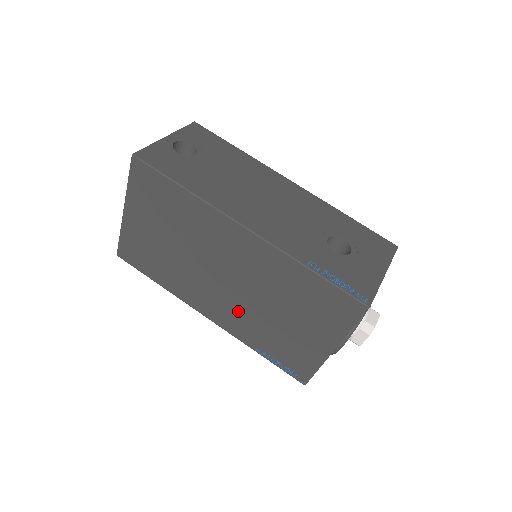
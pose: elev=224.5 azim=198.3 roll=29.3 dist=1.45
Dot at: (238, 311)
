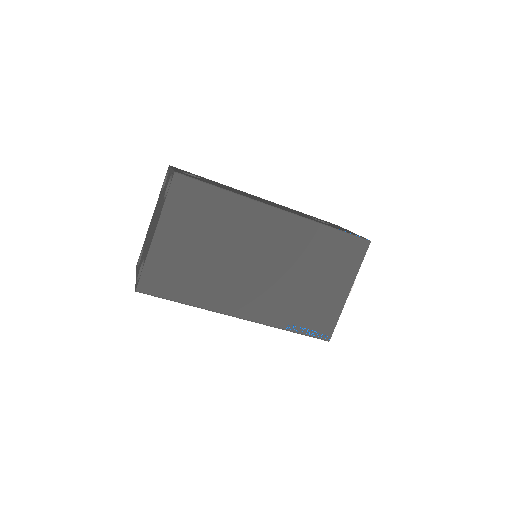
Dot at: (271, 294)
